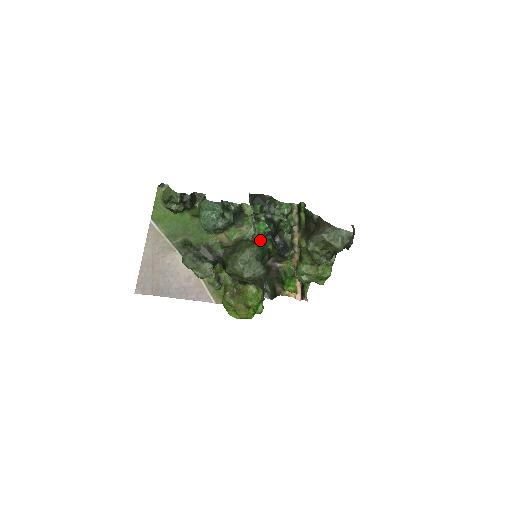
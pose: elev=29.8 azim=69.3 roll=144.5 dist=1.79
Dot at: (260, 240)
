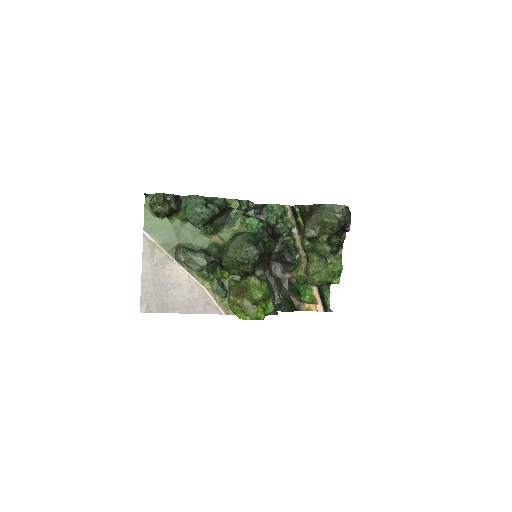
Dot at: occluded
